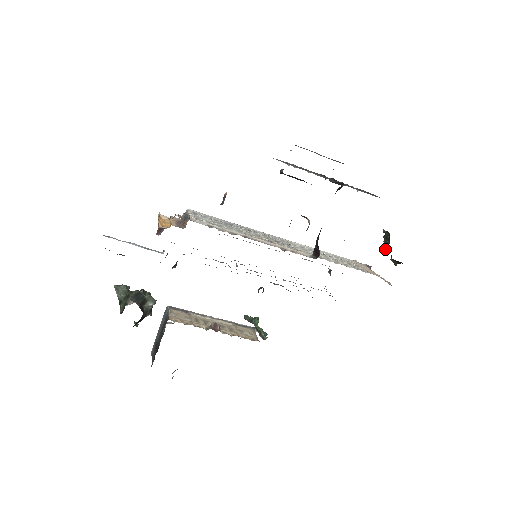
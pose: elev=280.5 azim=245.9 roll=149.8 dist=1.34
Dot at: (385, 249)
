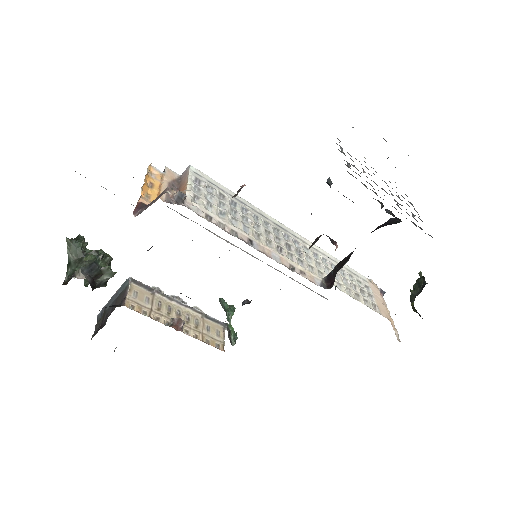
Dot at: (411, 295)
